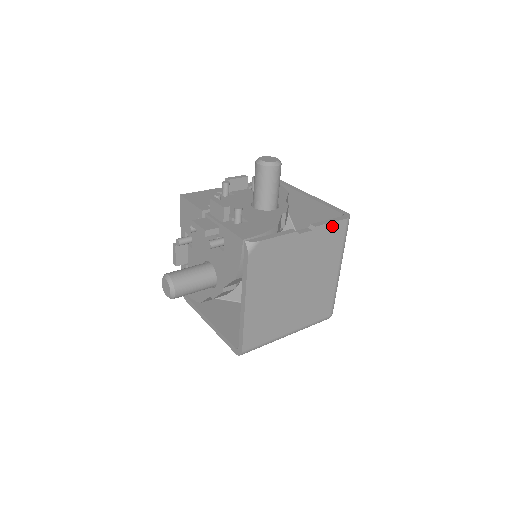
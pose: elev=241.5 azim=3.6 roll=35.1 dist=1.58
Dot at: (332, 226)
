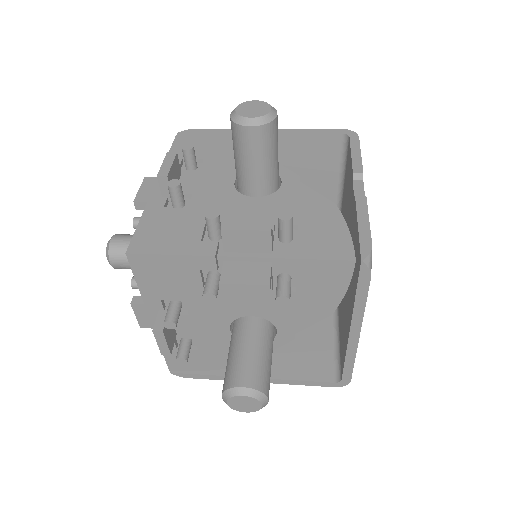
Dot at: occluded
